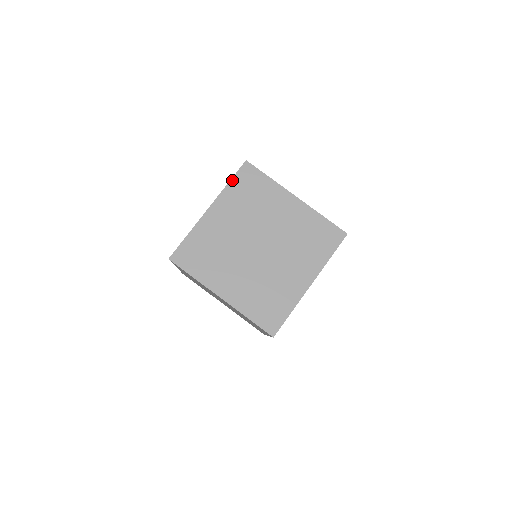
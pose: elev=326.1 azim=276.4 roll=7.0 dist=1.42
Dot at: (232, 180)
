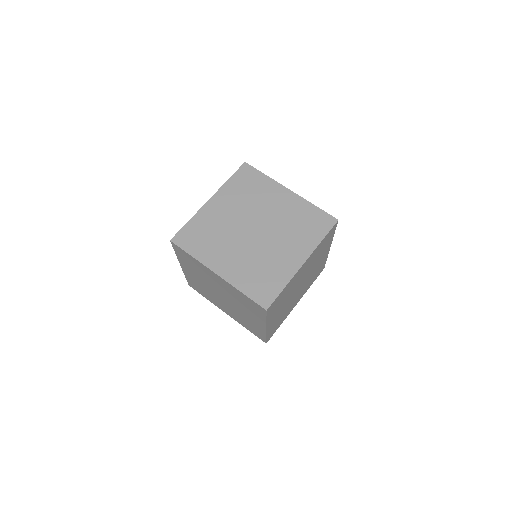
Dot at: (232, 177)
